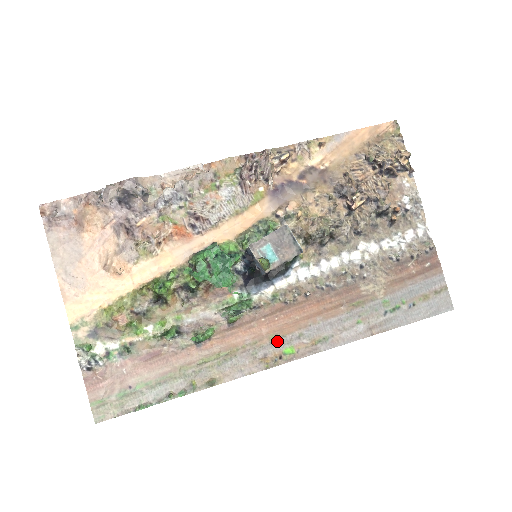
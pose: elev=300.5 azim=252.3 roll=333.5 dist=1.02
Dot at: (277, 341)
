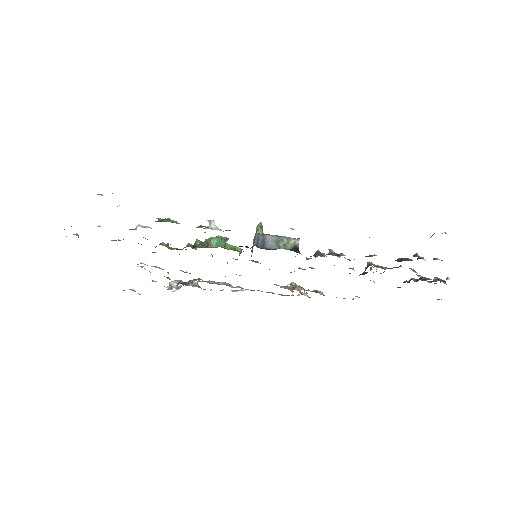
Dot at: occluded
